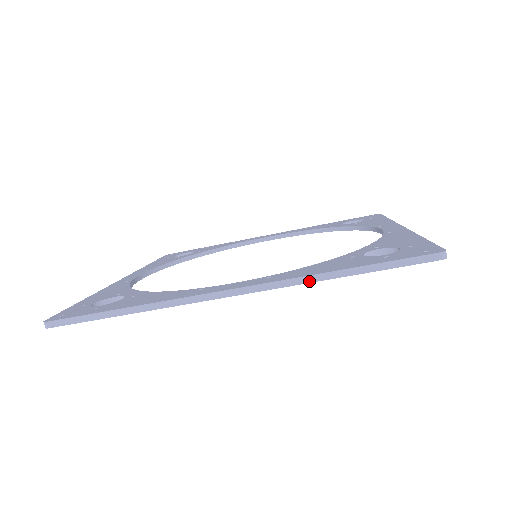
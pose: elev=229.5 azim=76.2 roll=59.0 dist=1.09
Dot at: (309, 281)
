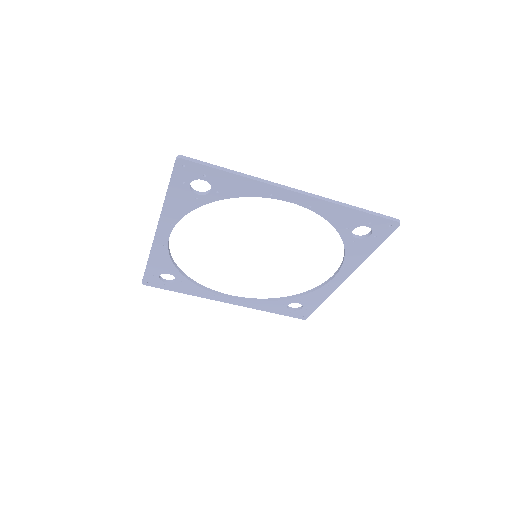
Dot at: (338, 203)
